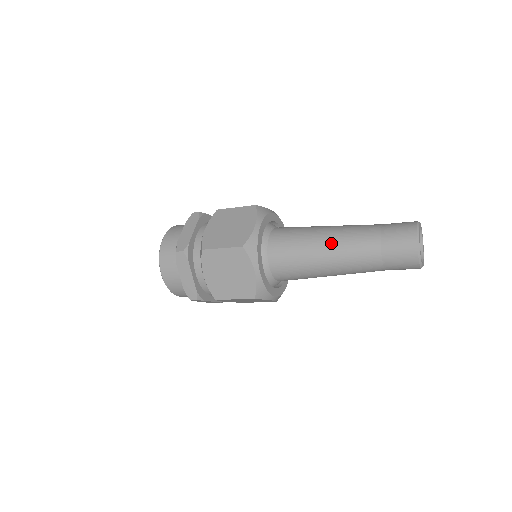
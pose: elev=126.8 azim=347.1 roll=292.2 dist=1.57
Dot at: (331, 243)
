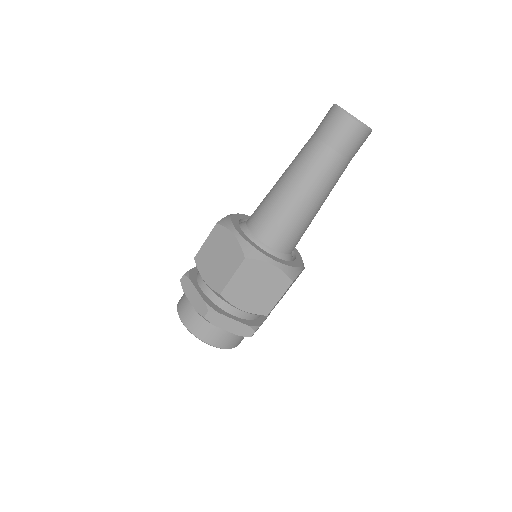
Dot at: (297, 186)
